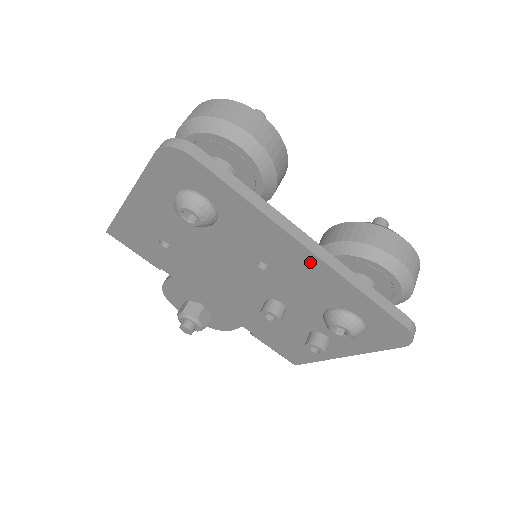
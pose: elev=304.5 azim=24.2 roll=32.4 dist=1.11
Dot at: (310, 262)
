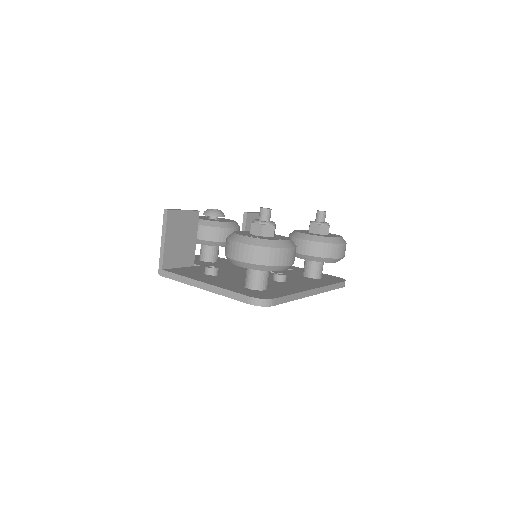
Dot at: occluded
